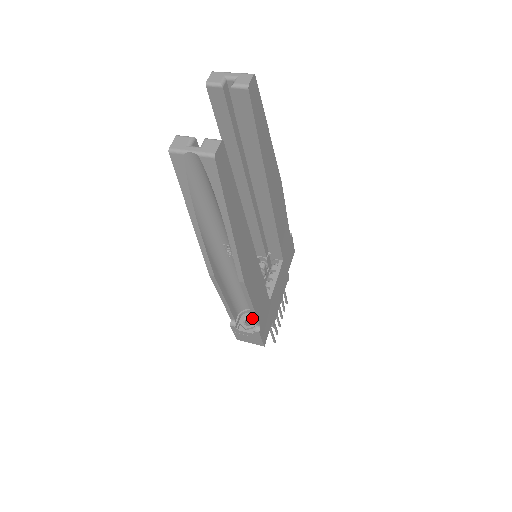
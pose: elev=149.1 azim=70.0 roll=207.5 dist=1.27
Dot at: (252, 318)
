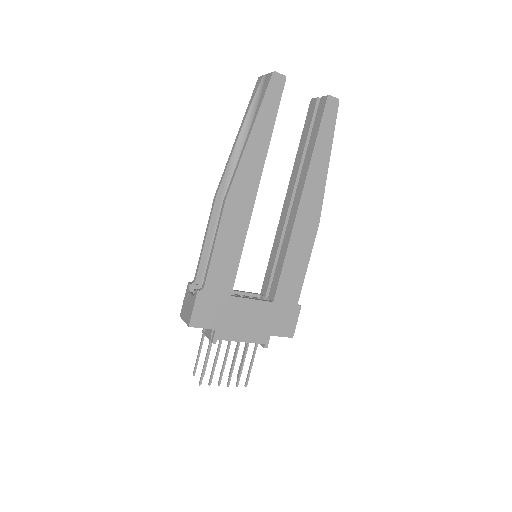
Dot at: occluded
